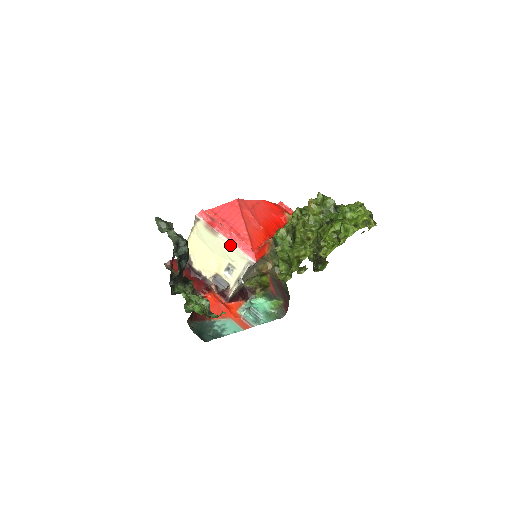
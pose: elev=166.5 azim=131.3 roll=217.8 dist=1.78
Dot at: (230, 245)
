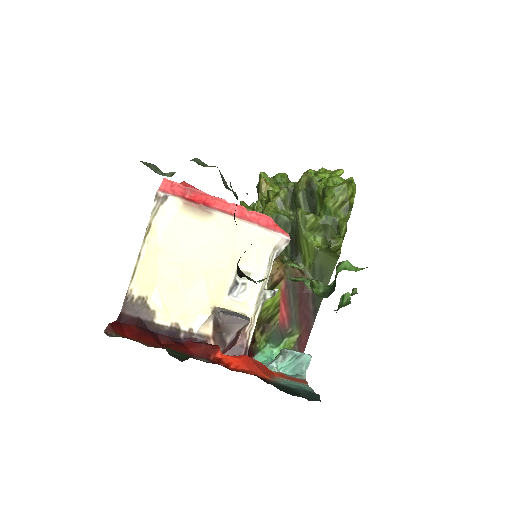
Dot at: (240, 225)
